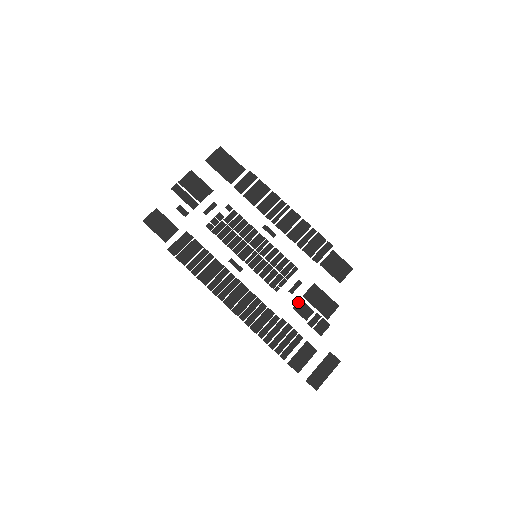
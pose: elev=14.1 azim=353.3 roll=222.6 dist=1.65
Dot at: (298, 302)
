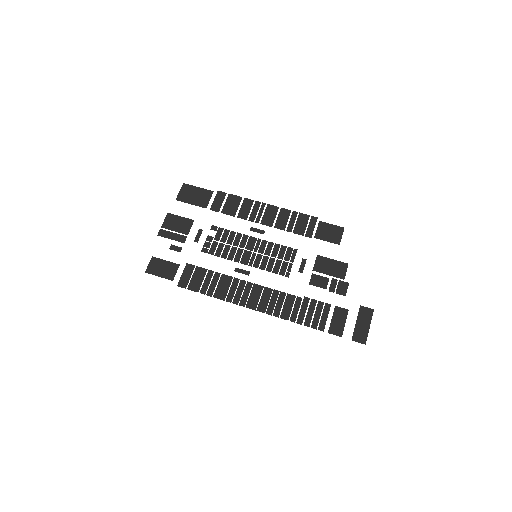
Dot at: (311, 277)
